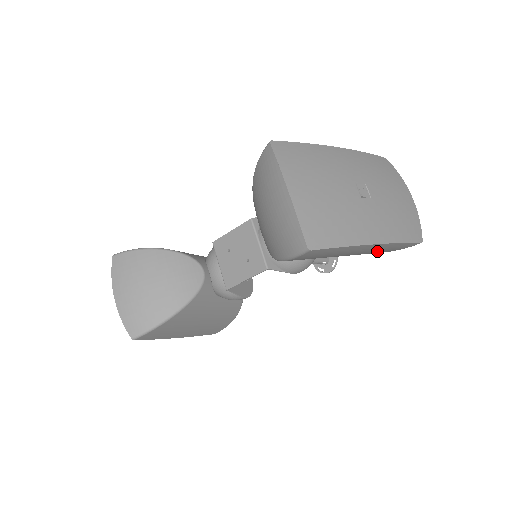
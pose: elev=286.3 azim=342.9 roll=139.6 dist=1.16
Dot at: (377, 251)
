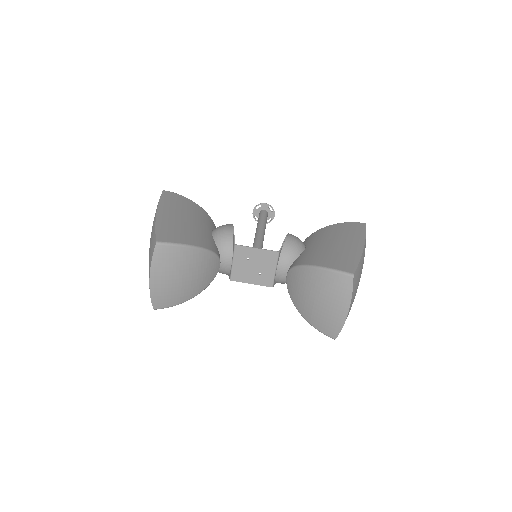
Dot at: occluded
